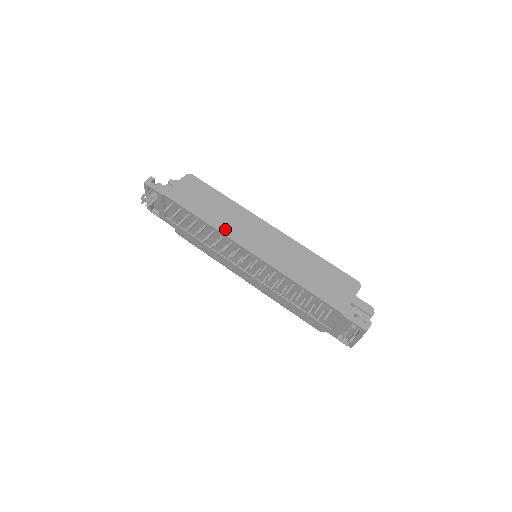
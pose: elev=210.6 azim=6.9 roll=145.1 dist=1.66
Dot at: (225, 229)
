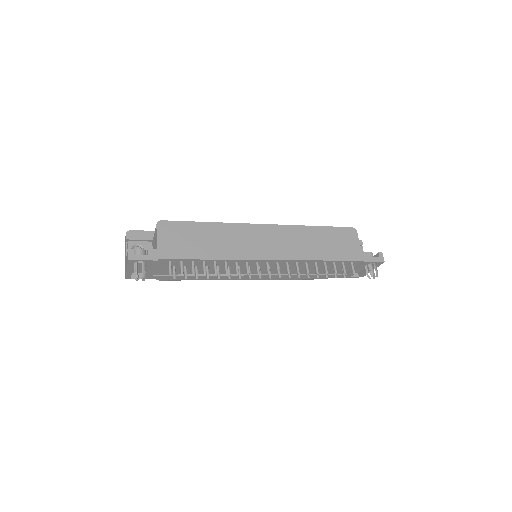
Dot at: (236, 254)
